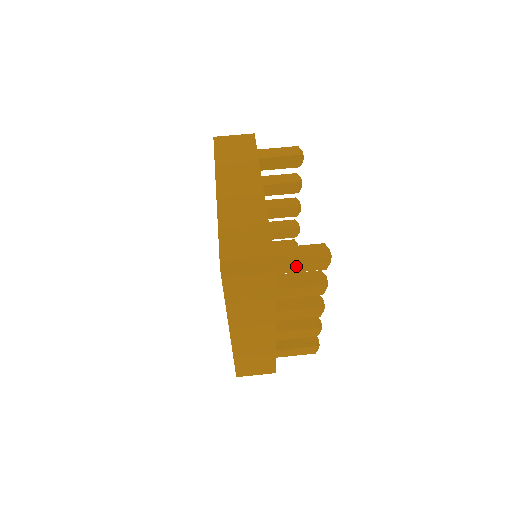
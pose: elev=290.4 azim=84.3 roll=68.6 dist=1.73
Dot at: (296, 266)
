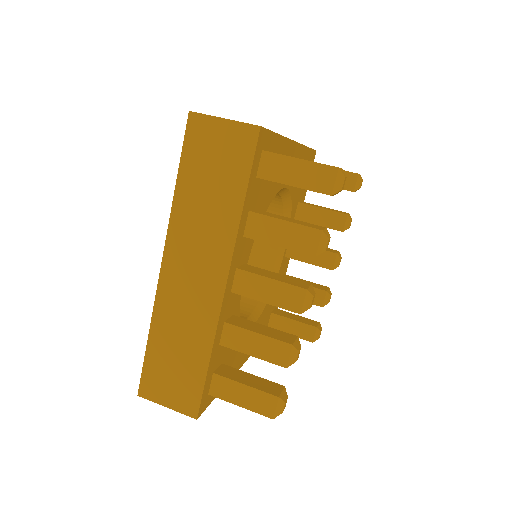
Dot at: (290, 171)
